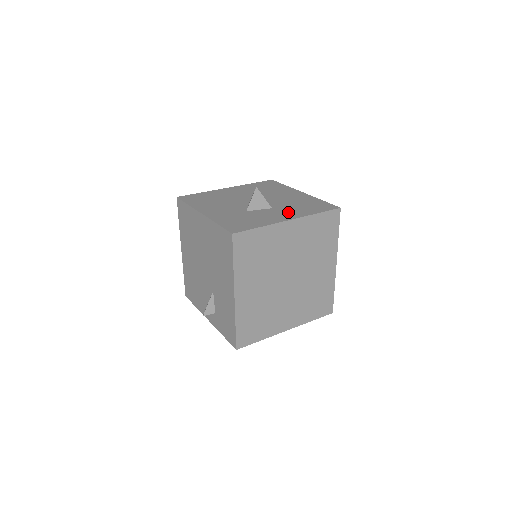
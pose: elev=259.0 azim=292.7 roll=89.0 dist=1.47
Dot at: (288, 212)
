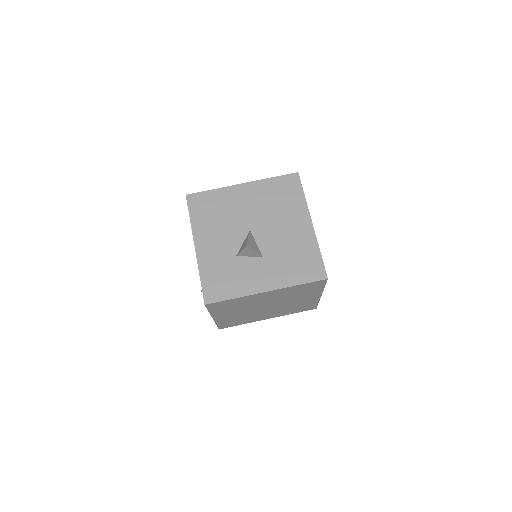
Dot at: (273, 273)
